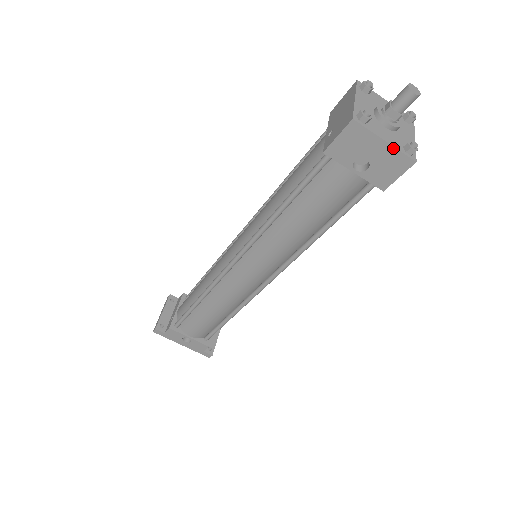
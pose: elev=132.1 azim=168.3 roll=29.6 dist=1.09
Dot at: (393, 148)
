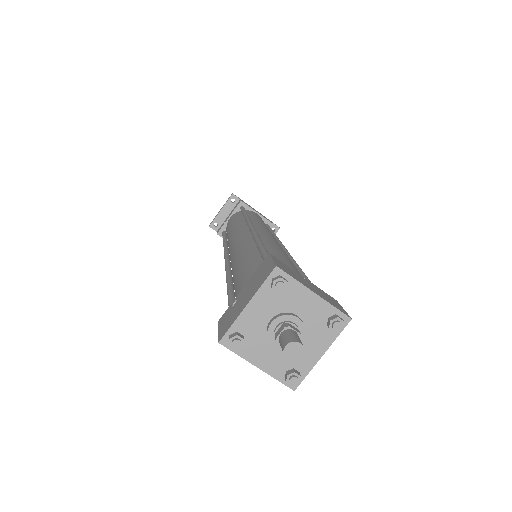
Dot at: (268, 373)
